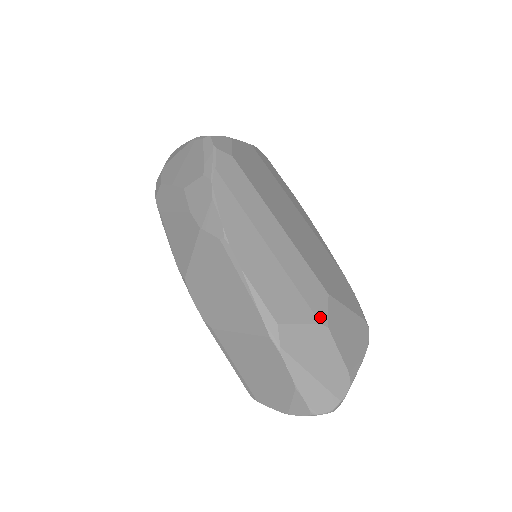
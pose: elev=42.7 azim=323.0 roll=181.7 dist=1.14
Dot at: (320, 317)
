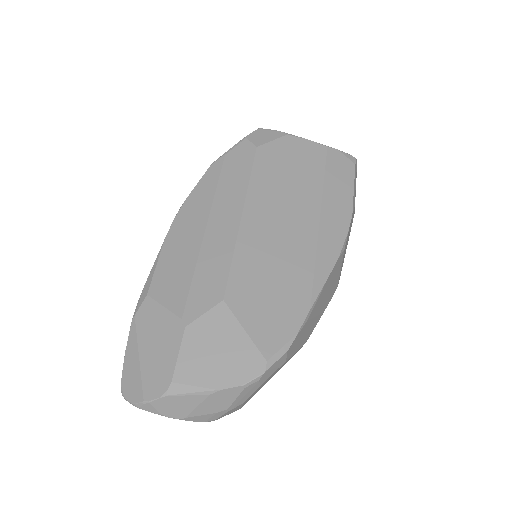
Dot at: (188, 313)
